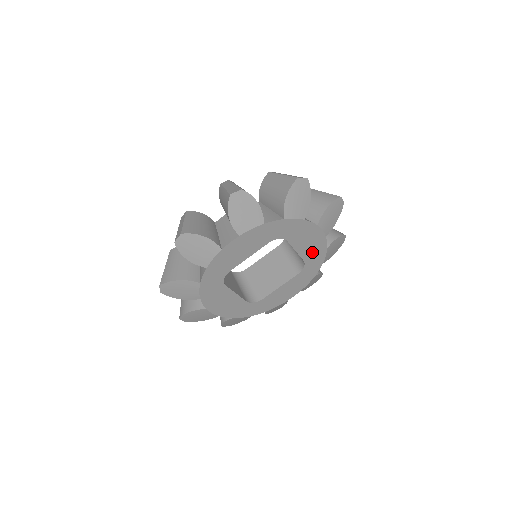
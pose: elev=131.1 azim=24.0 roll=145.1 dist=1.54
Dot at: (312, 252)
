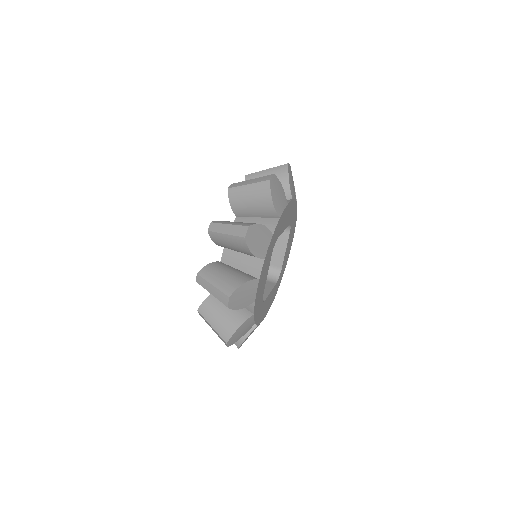
Dot at: (285, 262)
